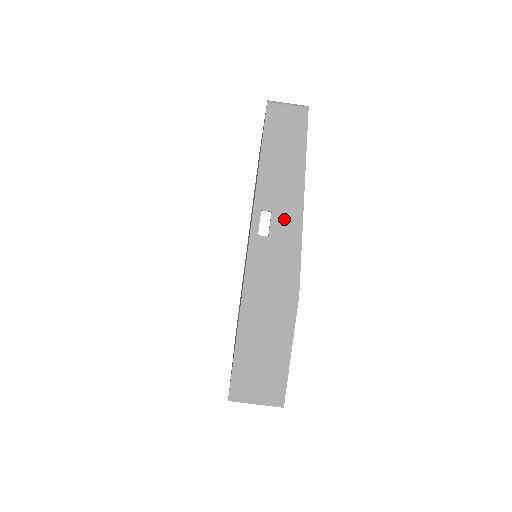
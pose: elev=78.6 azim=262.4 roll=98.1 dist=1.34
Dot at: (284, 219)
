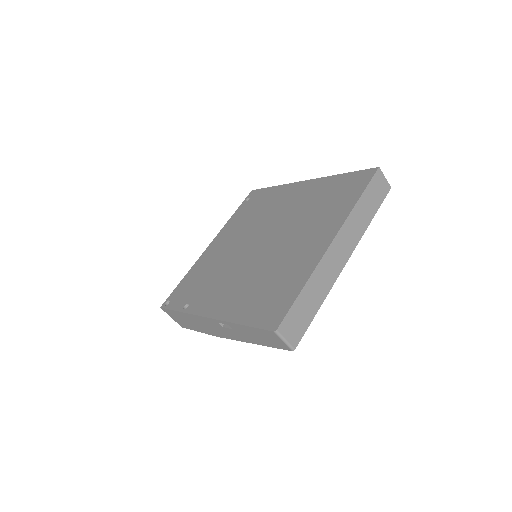
Dot at: (236, 334)
